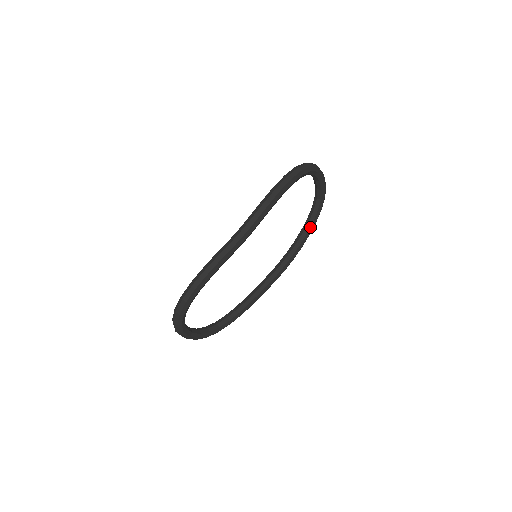
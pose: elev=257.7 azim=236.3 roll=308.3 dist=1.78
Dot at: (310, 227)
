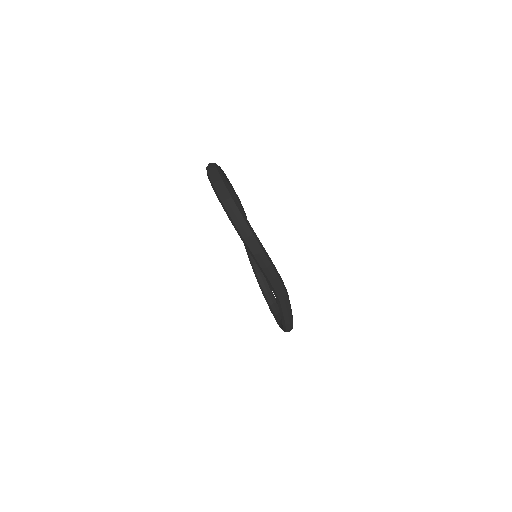
Dot at: (226, 180)
